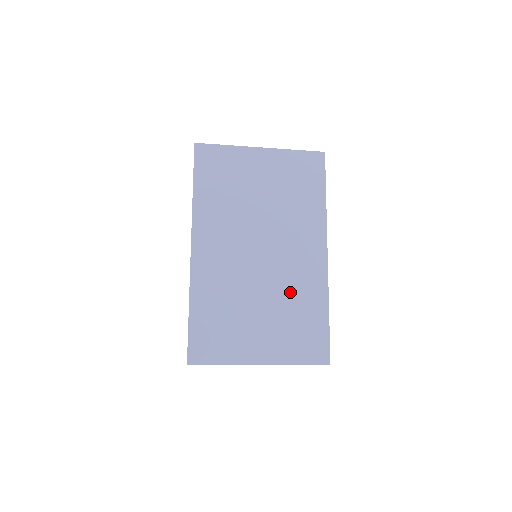
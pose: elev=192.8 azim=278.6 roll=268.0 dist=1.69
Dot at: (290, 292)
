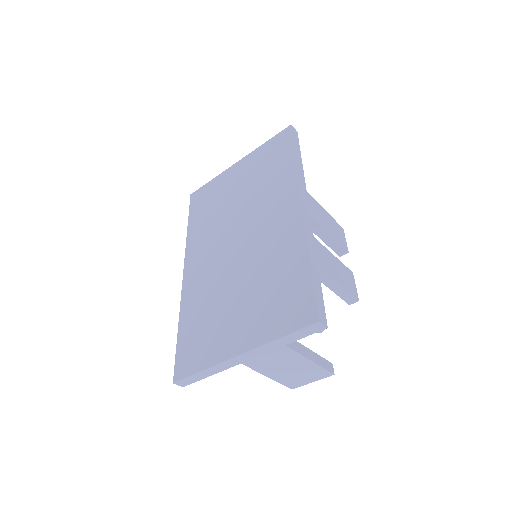
Dot at: (266, 263)
